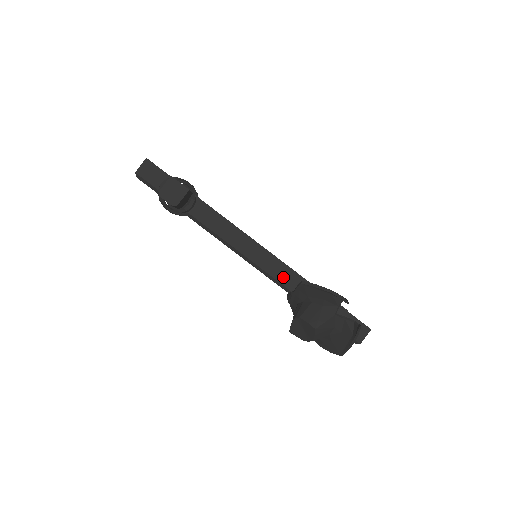
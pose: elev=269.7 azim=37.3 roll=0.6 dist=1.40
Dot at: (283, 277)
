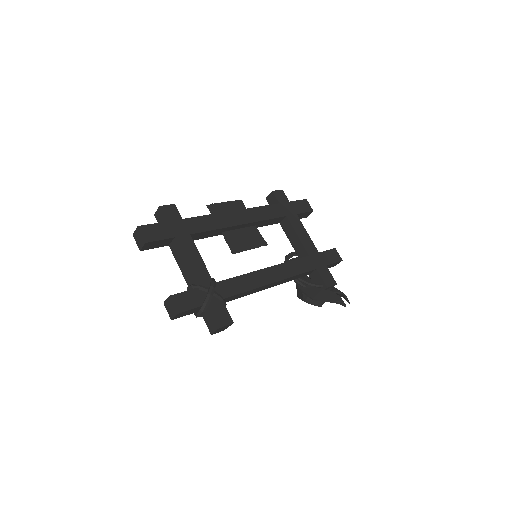
Dot at: (290, 280)
